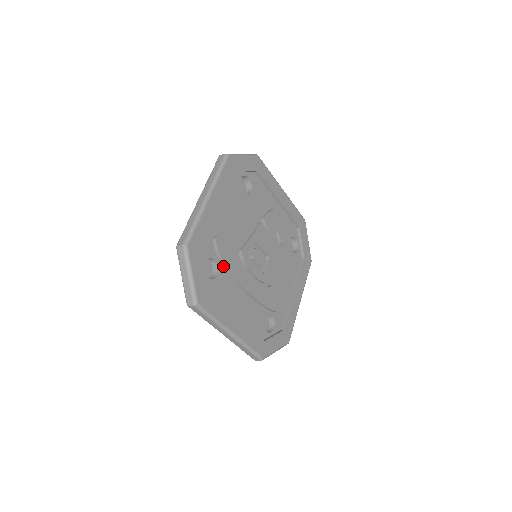
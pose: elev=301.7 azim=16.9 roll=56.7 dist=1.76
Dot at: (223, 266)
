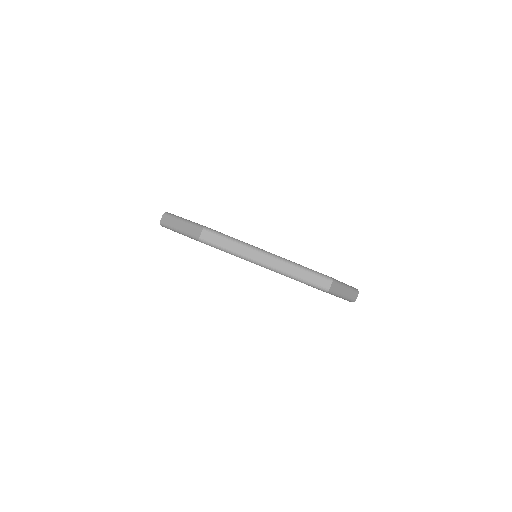
Dot at: occluded
